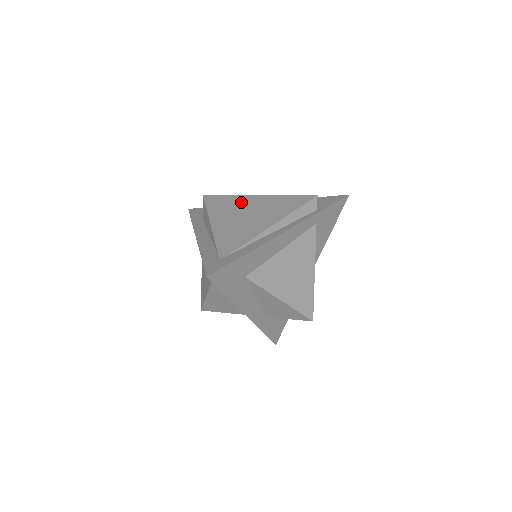
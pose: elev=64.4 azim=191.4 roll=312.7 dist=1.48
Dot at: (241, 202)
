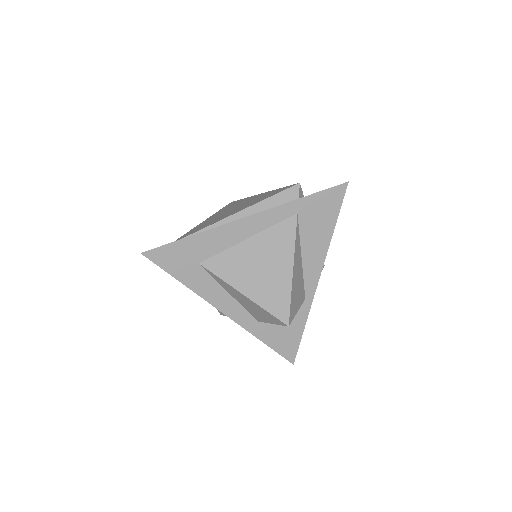
Dot at: (244, 201)
